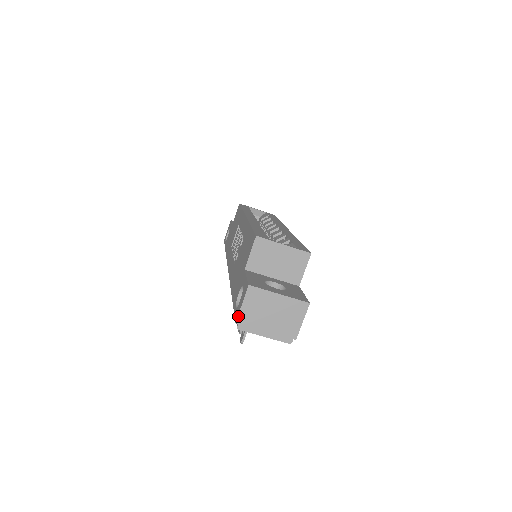
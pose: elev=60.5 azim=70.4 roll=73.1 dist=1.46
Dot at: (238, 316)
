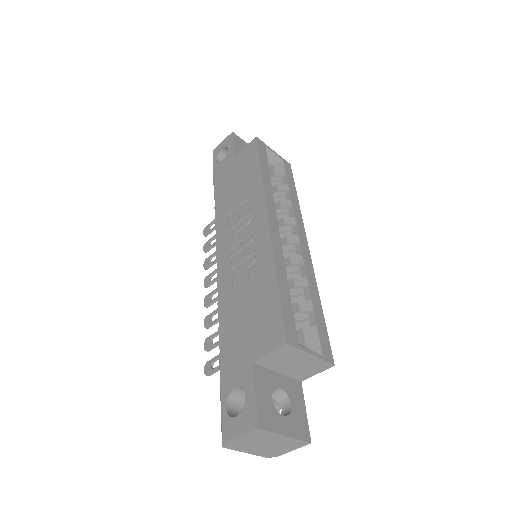
Dot at: (229, 441)
